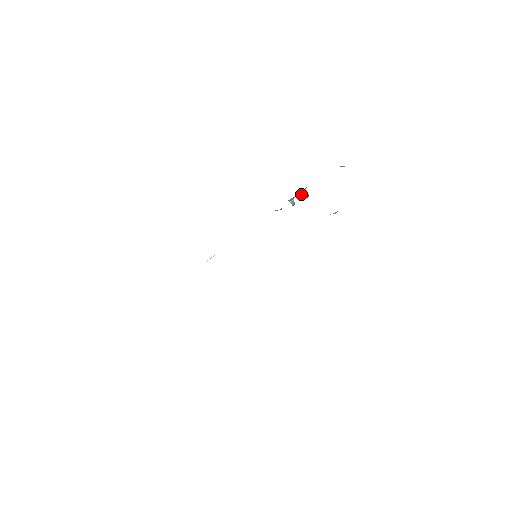
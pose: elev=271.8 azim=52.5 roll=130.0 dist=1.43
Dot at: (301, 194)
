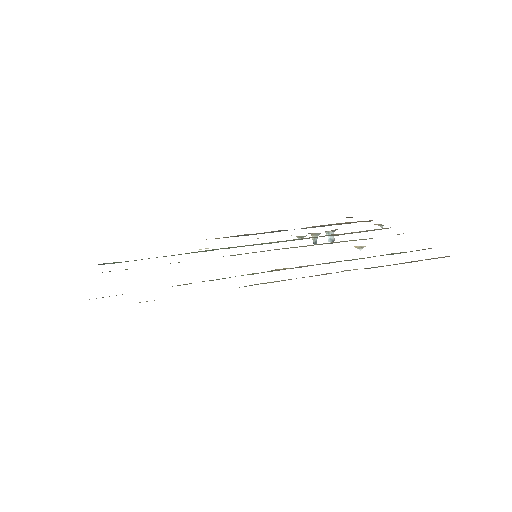
Dot at: occluded
